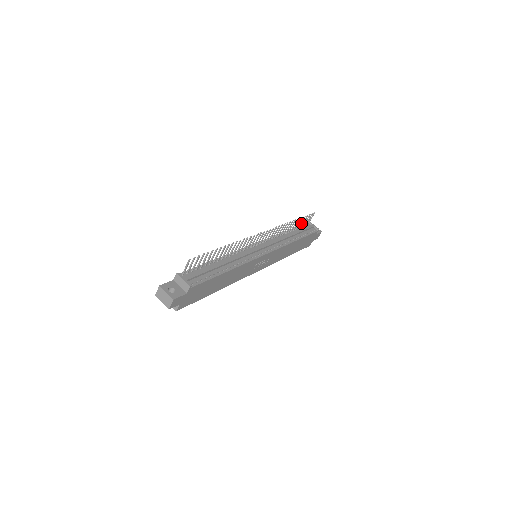
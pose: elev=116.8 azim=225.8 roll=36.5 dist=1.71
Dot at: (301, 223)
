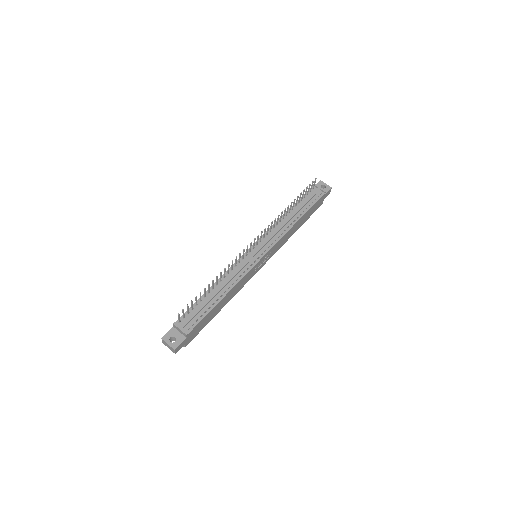
Dot at: (302, 196)
